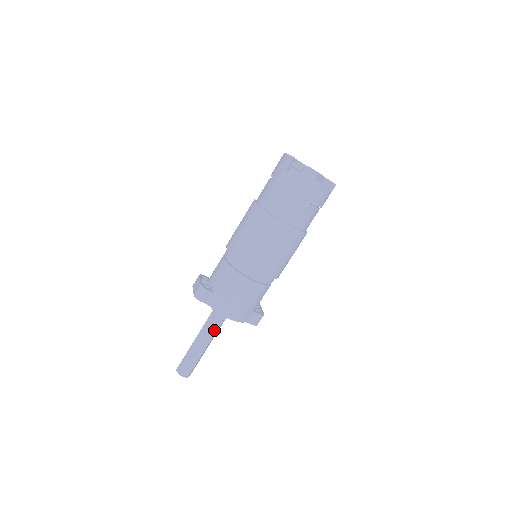
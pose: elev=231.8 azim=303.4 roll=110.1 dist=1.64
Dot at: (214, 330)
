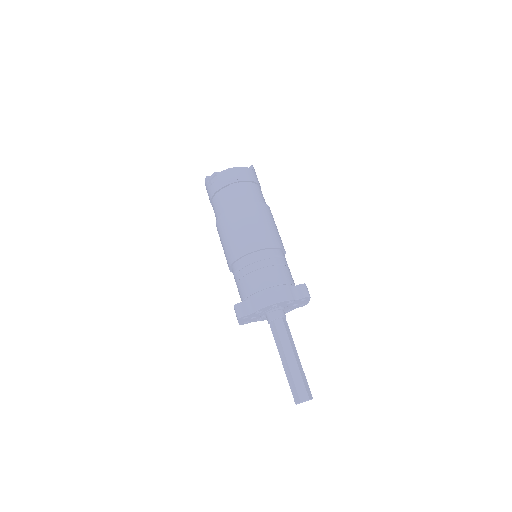
Dot at: (284, 335)
